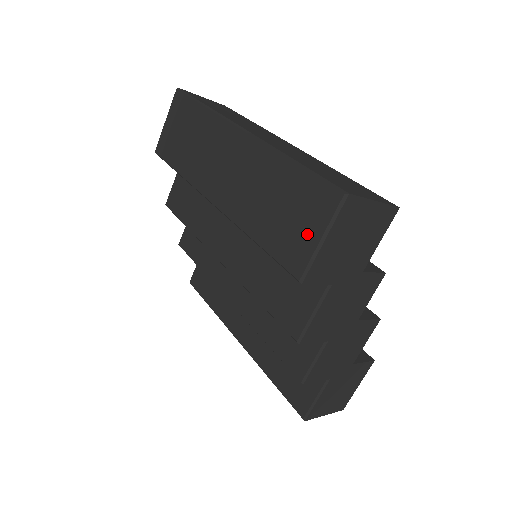
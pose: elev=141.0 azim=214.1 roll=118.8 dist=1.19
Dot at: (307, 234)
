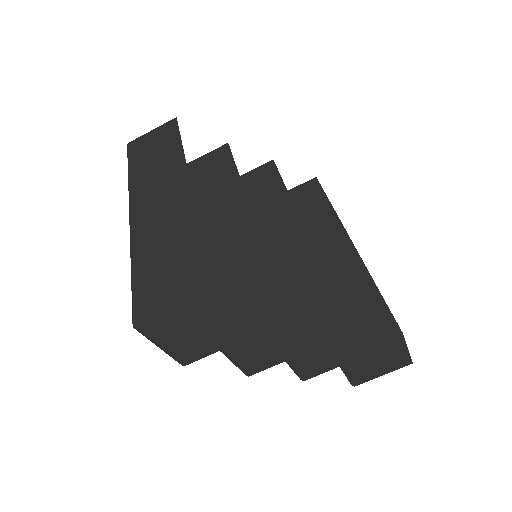
Dot at: occluded
